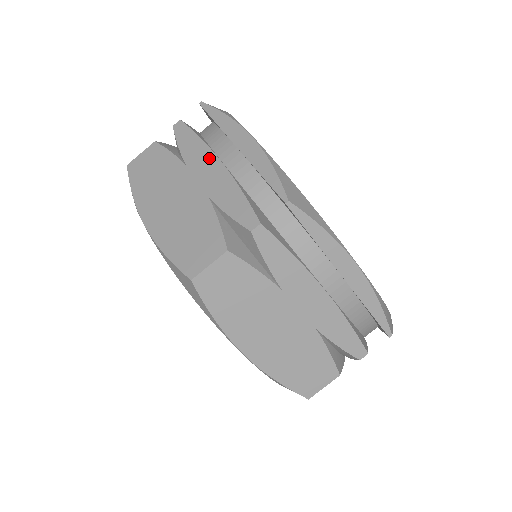
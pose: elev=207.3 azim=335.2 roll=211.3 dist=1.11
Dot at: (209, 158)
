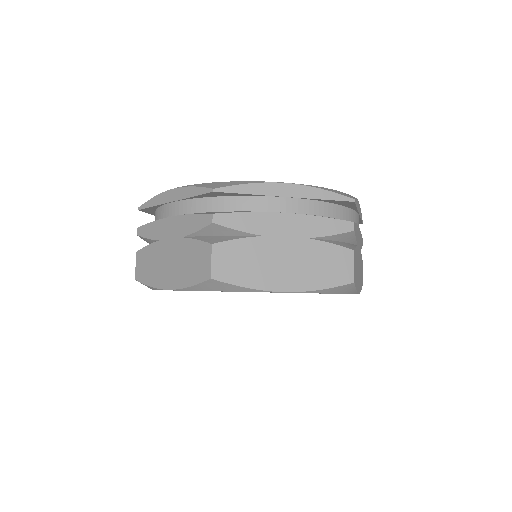
Dot at: (276, 218)
